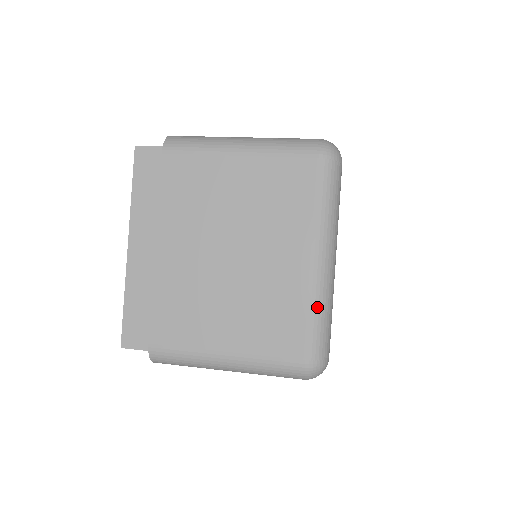
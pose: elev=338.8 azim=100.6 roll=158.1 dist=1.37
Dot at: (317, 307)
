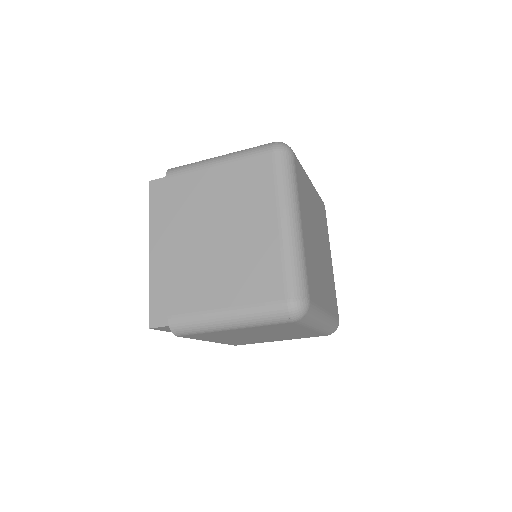
Dot at: (289, 257)
